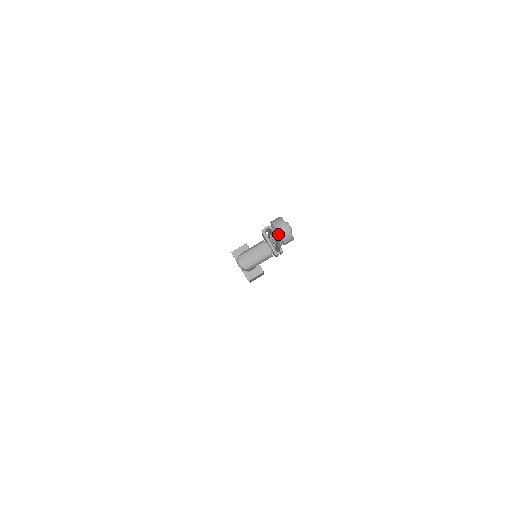
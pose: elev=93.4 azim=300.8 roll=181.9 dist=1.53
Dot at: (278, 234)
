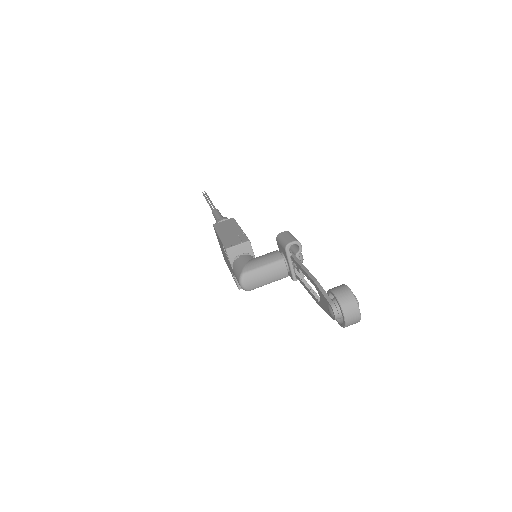
Dot at: (340, 315)
